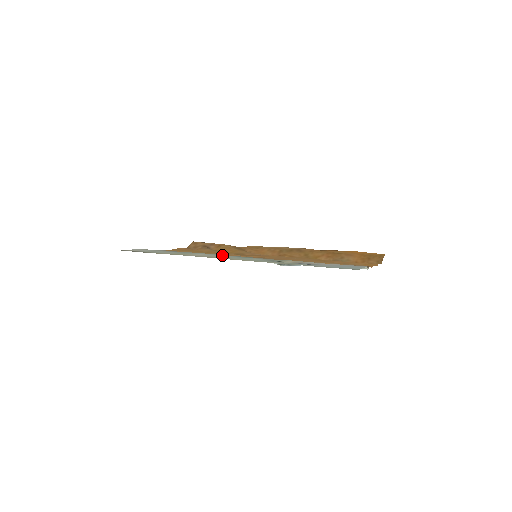
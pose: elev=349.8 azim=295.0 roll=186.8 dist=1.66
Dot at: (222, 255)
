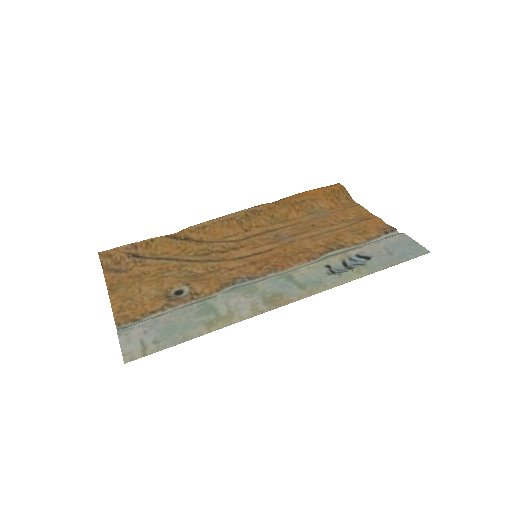
Dot at: (255, 288)
